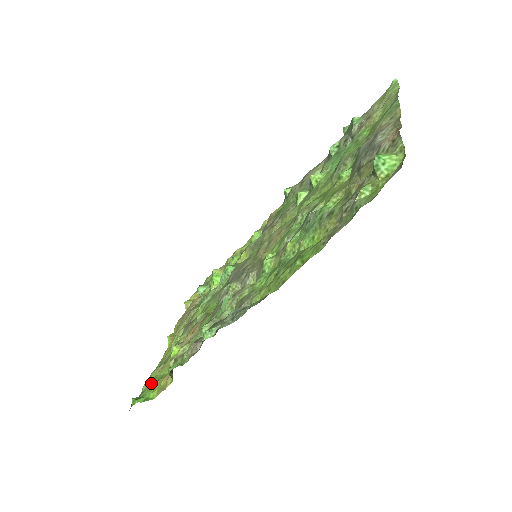
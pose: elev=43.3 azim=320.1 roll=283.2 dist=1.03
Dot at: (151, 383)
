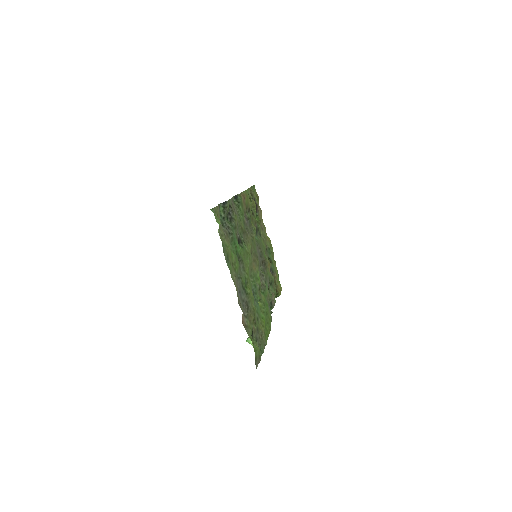
Dot at: (277, 273)
